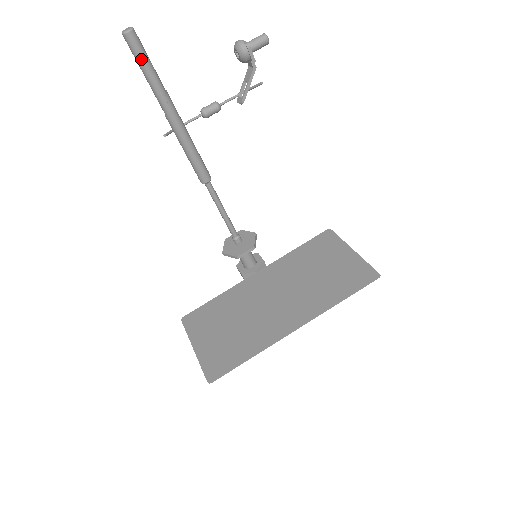
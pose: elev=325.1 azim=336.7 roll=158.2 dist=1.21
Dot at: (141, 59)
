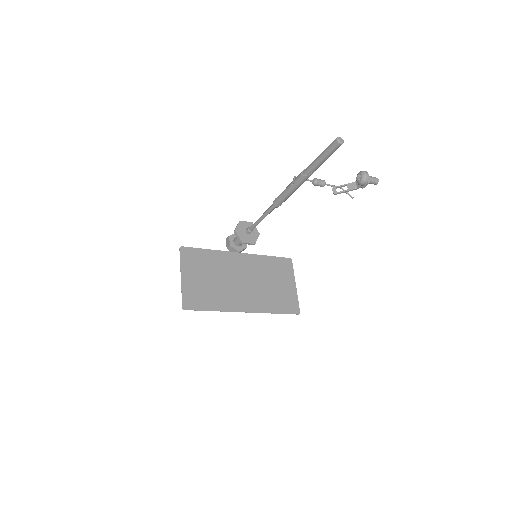
Dot at: (329, 154)
